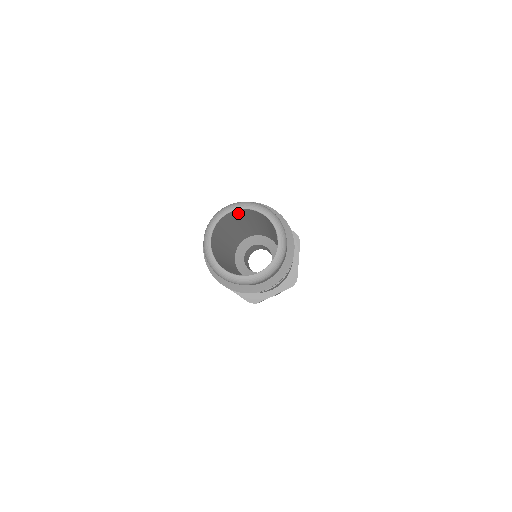
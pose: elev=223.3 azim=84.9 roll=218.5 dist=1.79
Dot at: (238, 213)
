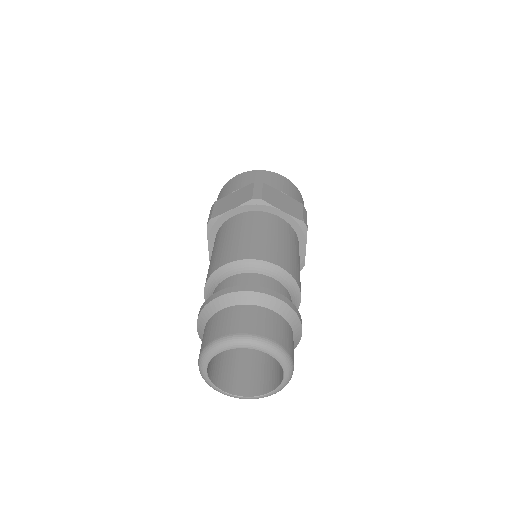
Dot at: occluded
